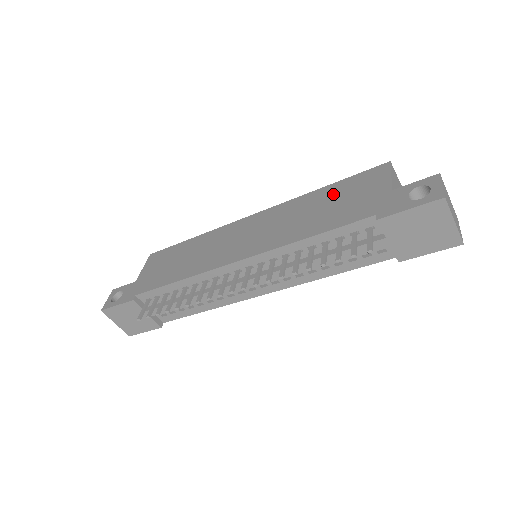
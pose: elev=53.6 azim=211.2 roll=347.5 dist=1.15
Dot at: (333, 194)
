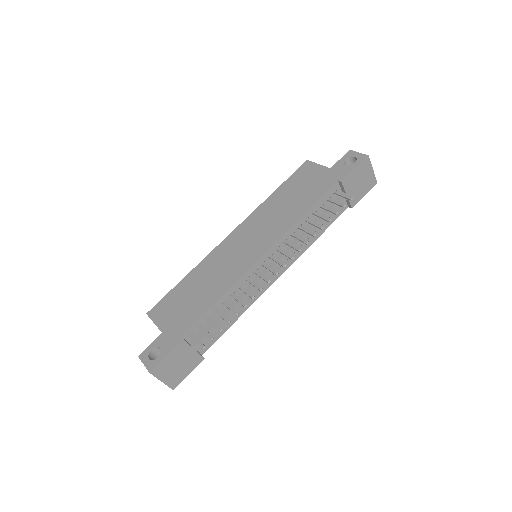
Dot at: (289, 190)
